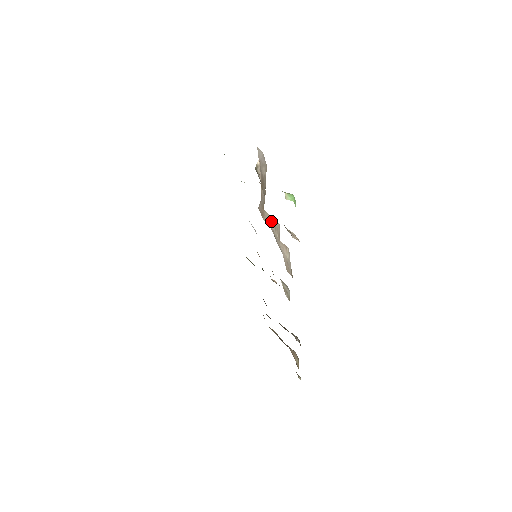
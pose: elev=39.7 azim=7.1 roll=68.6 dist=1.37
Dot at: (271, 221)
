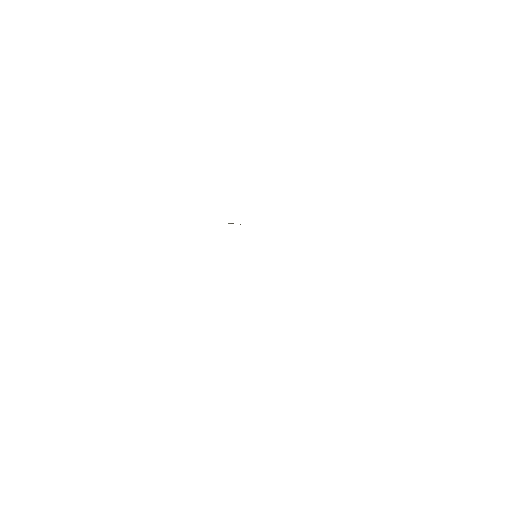
Dot at: occluded
